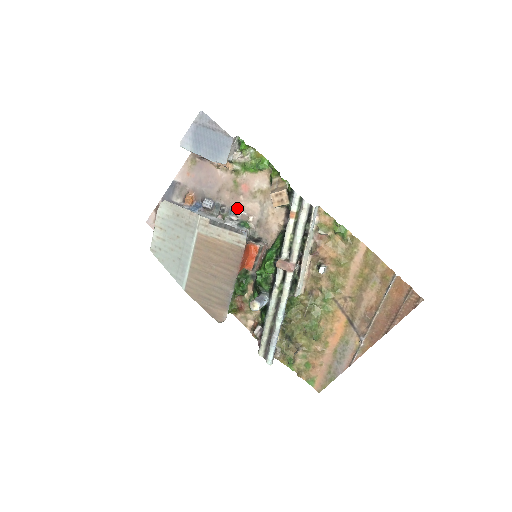
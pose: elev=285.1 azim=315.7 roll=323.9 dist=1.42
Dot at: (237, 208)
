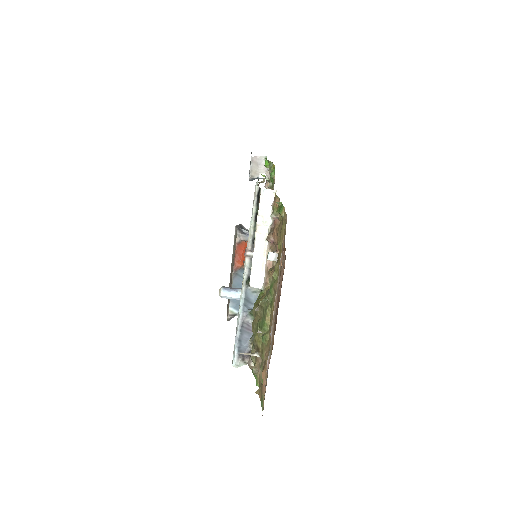
Dot at: occluded
